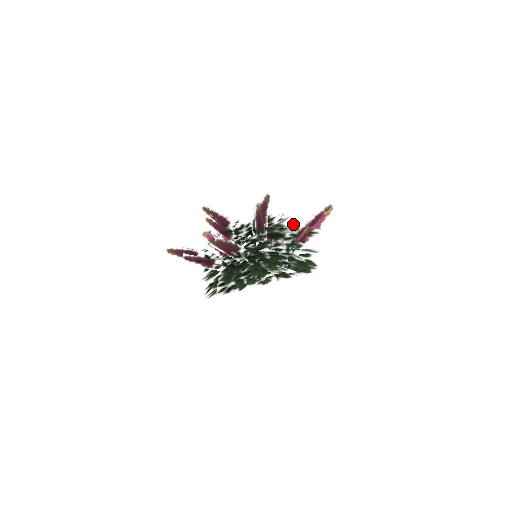
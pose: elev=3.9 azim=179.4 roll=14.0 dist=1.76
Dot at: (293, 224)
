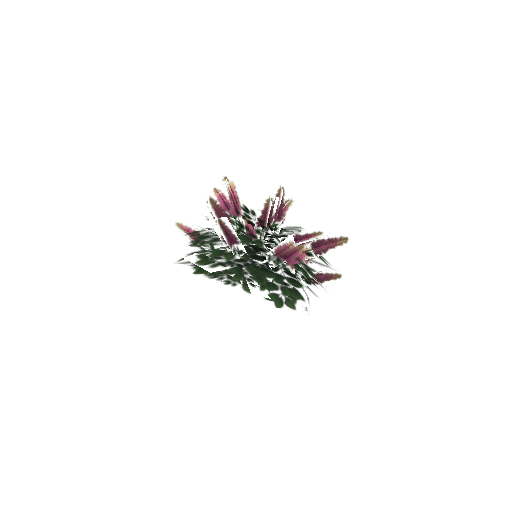
Dot at: occluded
